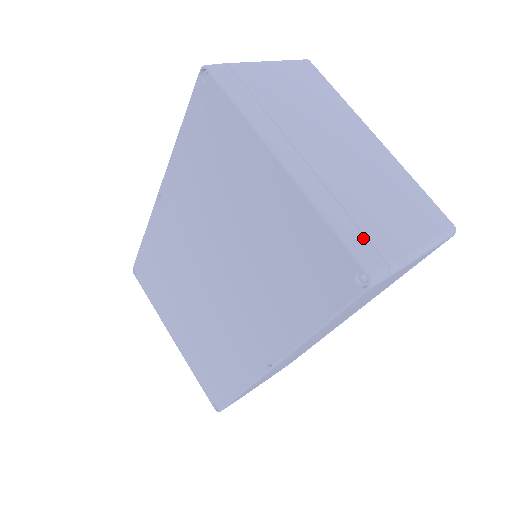
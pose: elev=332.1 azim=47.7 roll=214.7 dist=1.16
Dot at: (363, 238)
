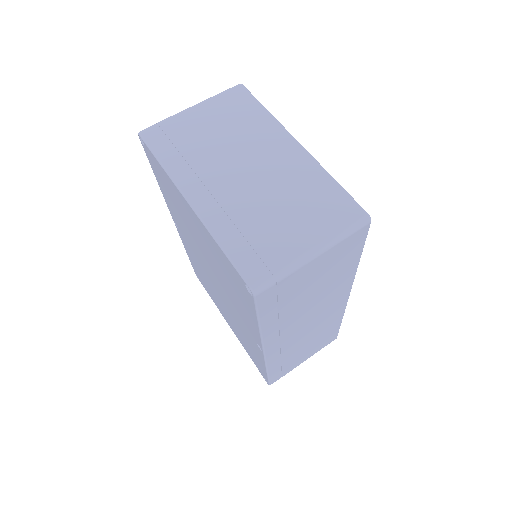
Dot at: (252, 253)
